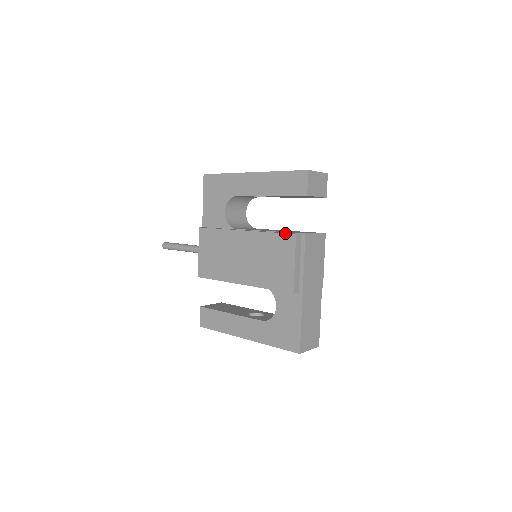
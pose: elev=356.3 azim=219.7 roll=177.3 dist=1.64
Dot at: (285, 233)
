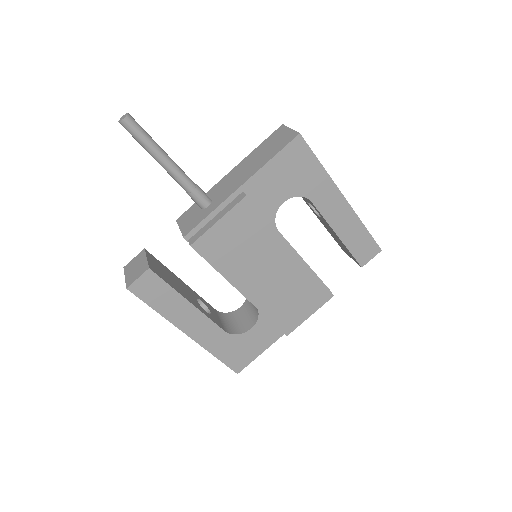
Dot at: occluded
